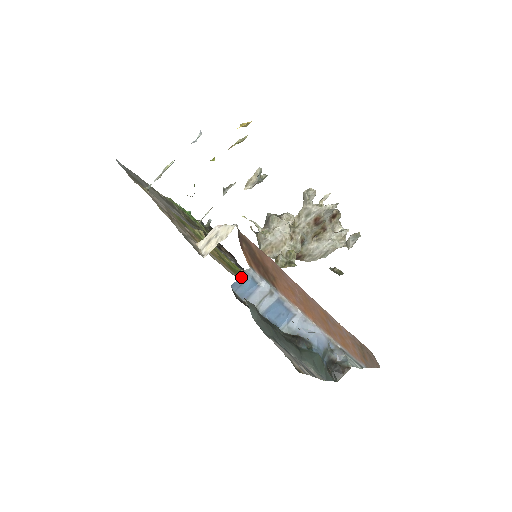
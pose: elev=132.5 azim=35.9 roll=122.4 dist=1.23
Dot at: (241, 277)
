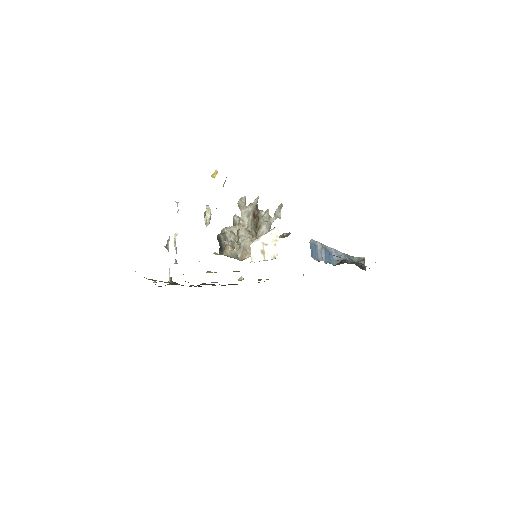
Dot at: (311, 247)
